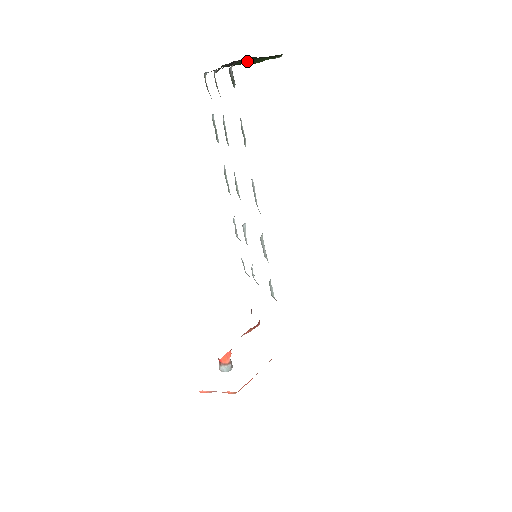
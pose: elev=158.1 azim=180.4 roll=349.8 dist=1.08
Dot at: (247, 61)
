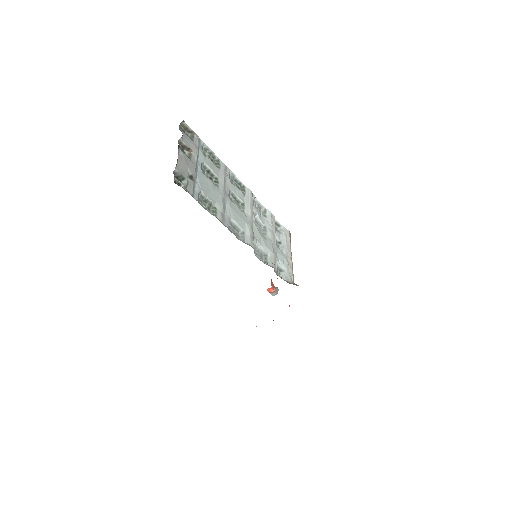
Dot at: occluded
